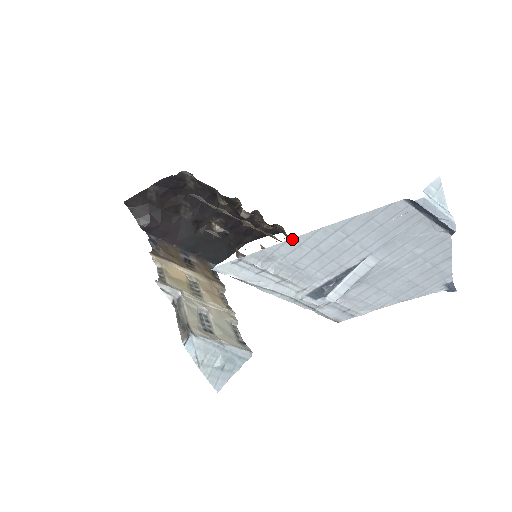
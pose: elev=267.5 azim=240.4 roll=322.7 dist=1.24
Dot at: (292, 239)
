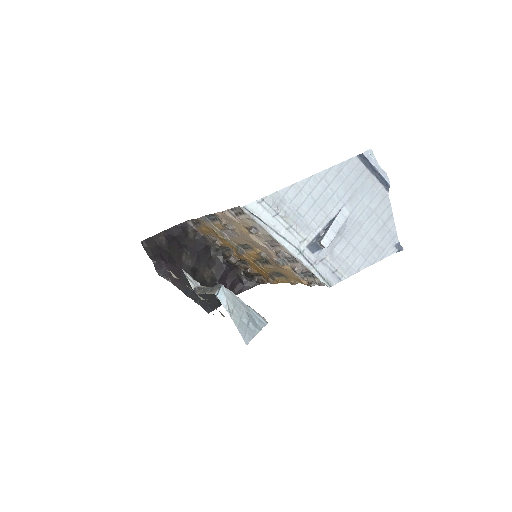
Dot at: (296, 184)
